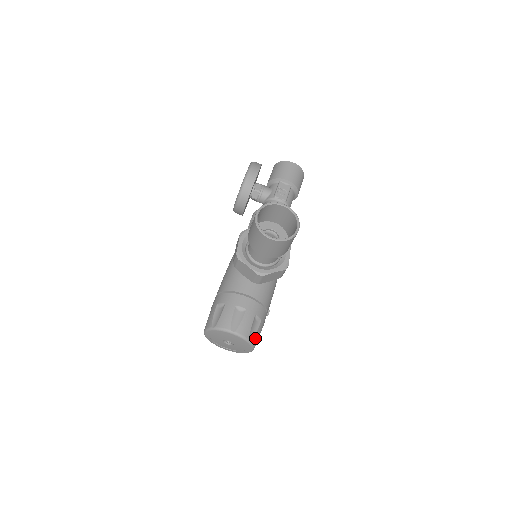
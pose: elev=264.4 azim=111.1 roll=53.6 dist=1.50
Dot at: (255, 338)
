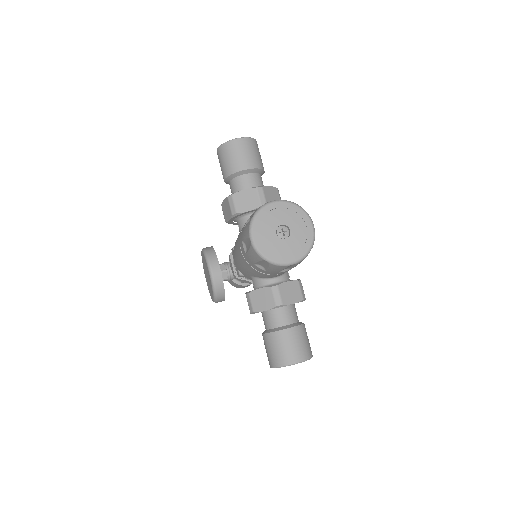
Dot at: occluded
